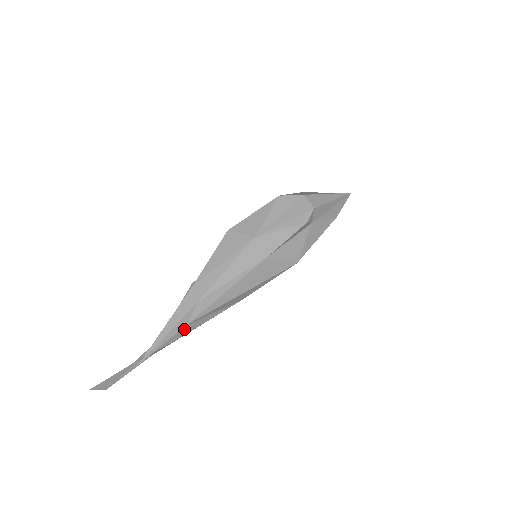
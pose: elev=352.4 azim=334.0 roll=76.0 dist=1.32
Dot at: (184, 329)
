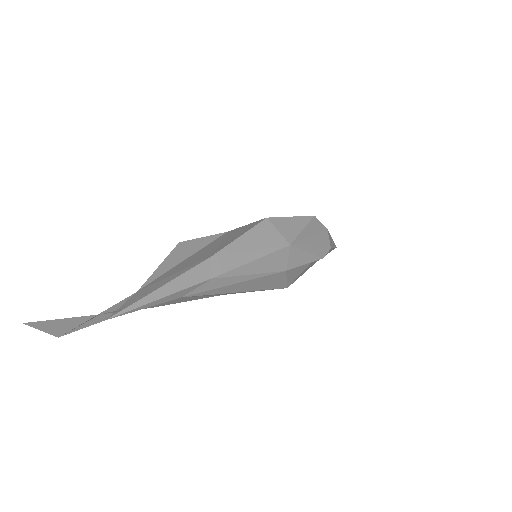
Dot at: (174, 300)
